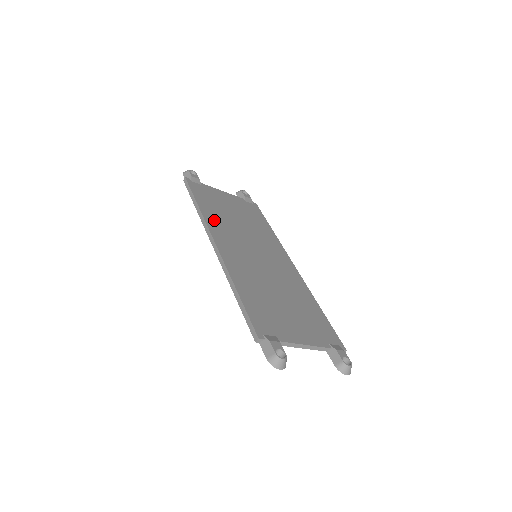
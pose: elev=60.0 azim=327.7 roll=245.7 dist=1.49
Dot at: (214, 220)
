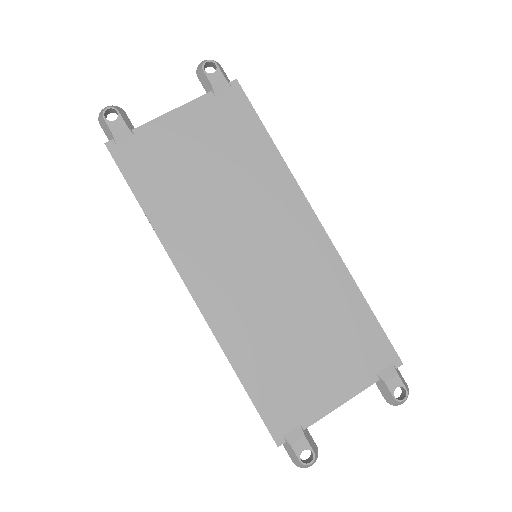
Dot at: (177, 231)
